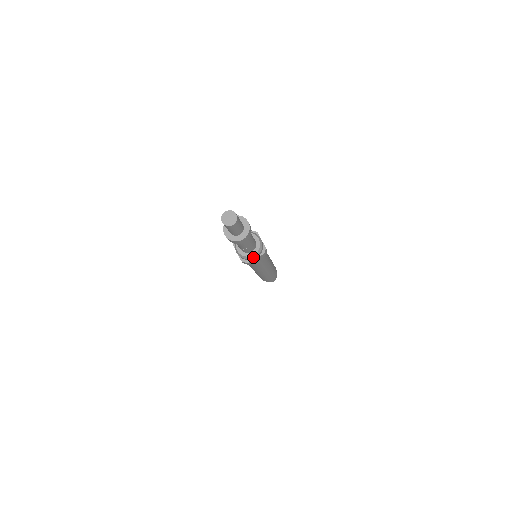
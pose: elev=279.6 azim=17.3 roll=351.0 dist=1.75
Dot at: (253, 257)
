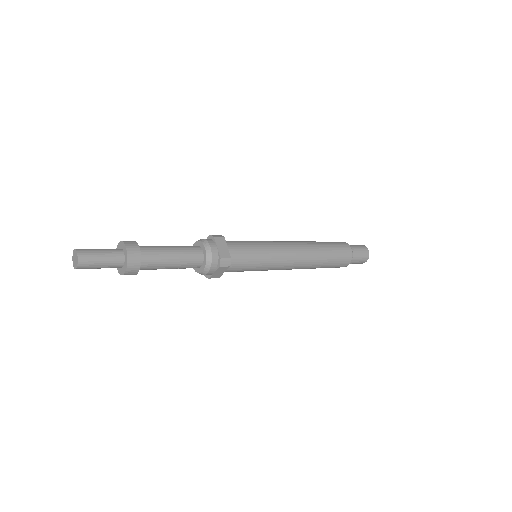
Dot at: (205, 273)
